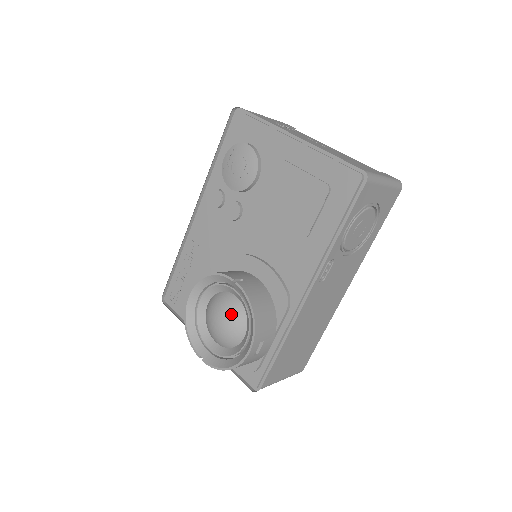
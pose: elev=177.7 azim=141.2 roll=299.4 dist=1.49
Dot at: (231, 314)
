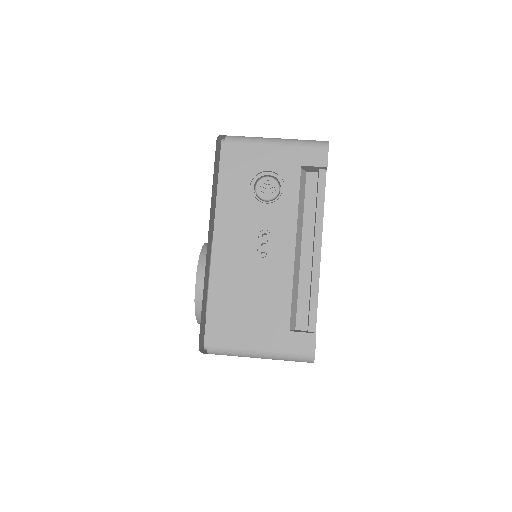
Dot at: occluded
